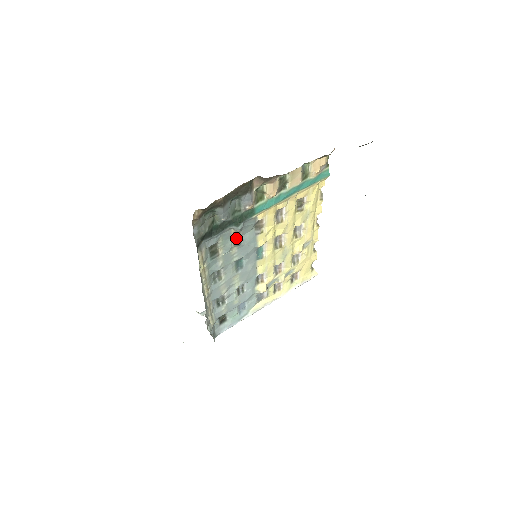
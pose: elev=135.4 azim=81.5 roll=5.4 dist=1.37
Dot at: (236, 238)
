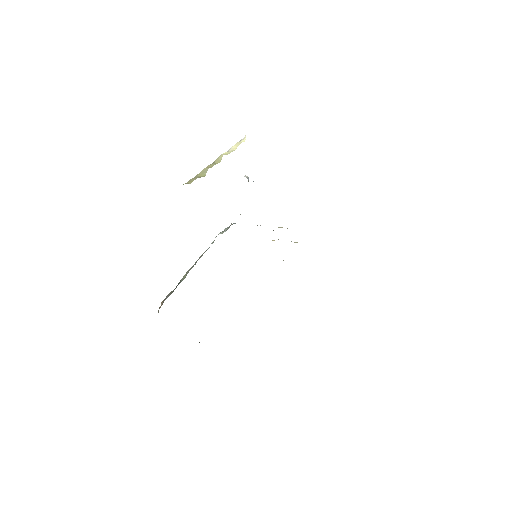
Dot at: occluded
